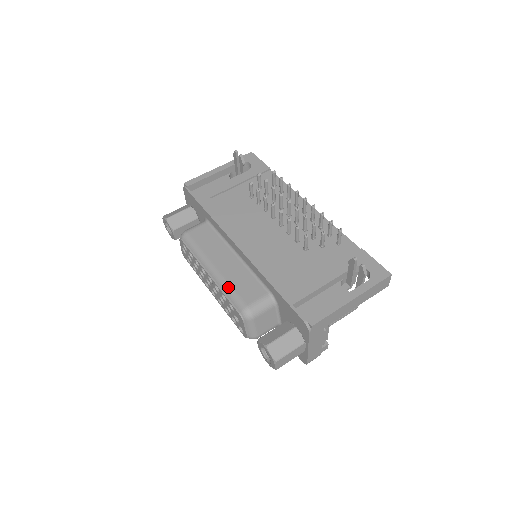
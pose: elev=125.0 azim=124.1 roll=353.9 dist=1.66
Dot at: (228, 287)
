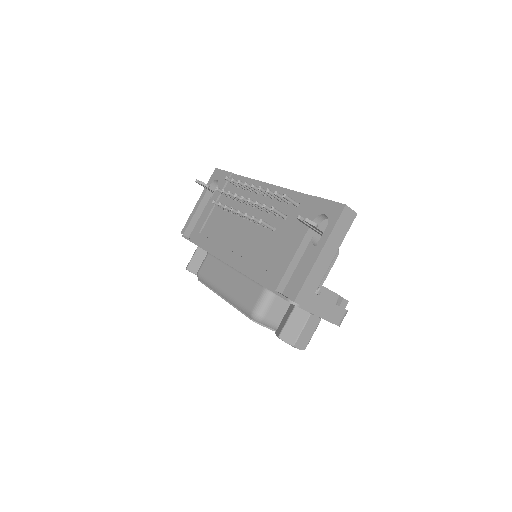
Dot at: (236, 302)
